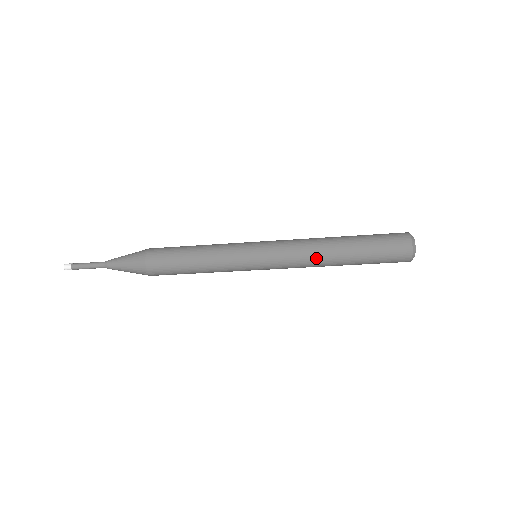
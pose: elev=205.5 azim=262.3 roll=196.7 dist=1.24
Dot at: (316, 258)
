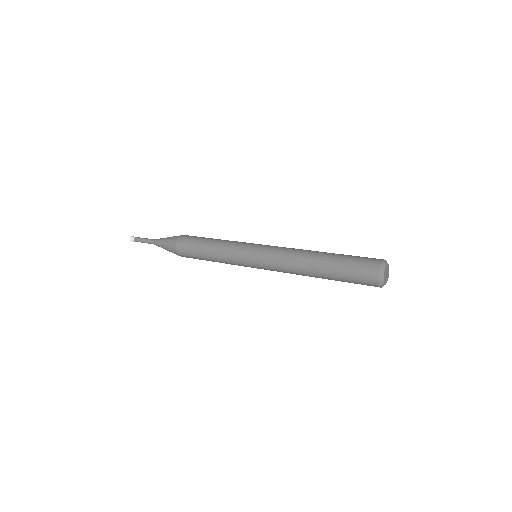
Dot at: (298, 274)
